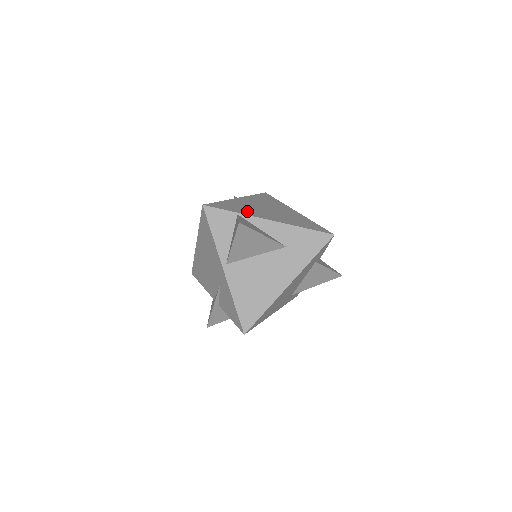
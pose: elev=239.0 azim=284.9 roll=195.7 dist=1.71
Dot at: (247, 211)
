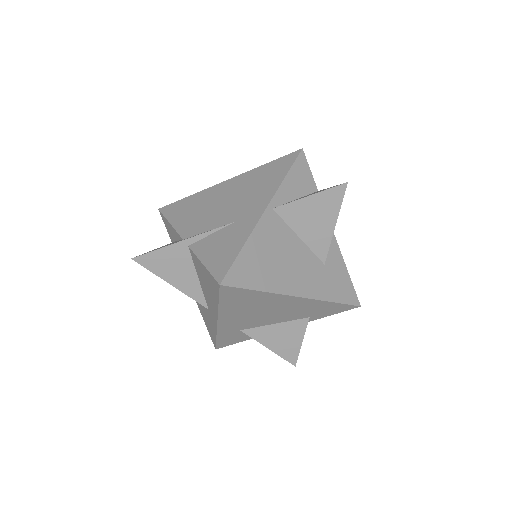
Dot at: occluded
